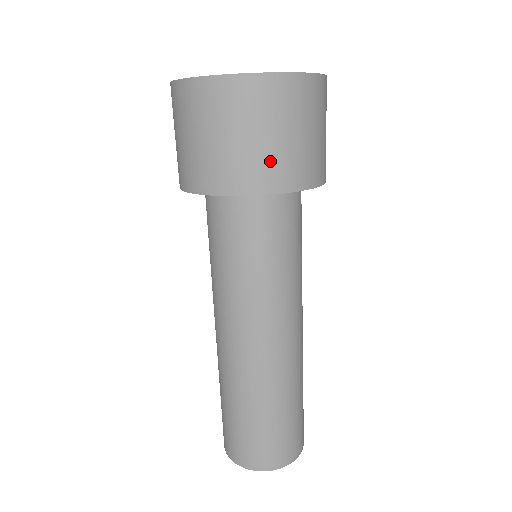
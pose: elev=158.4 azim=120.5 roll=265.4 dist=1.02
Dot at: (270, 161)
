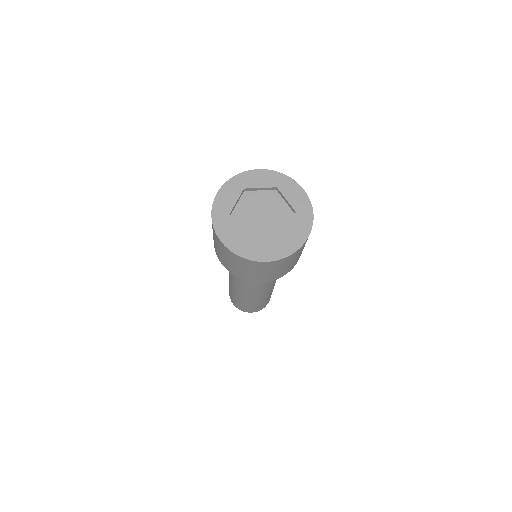
Dot at: (274, 275)
